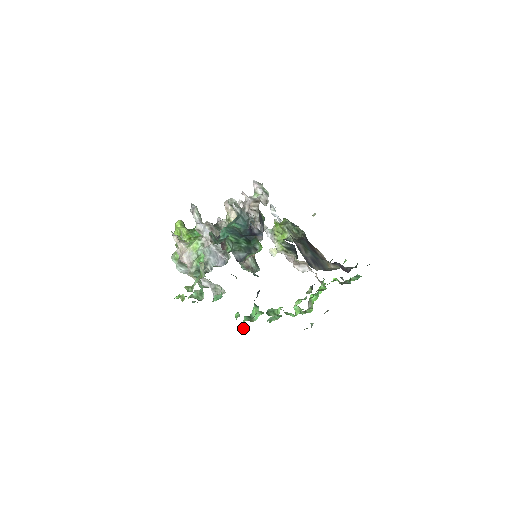
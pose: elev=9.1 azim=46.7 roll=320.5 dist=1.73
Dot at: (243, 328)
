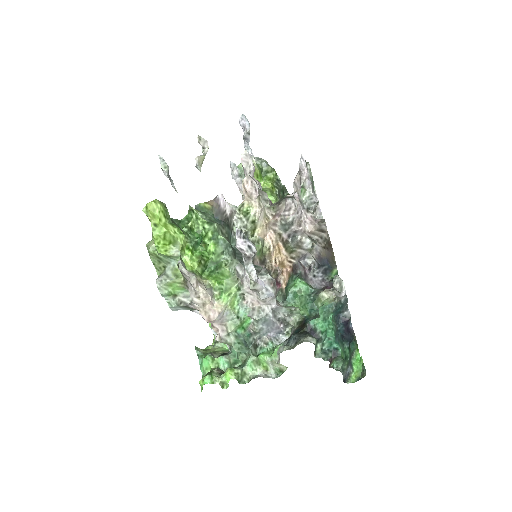
Dot at: occluded
